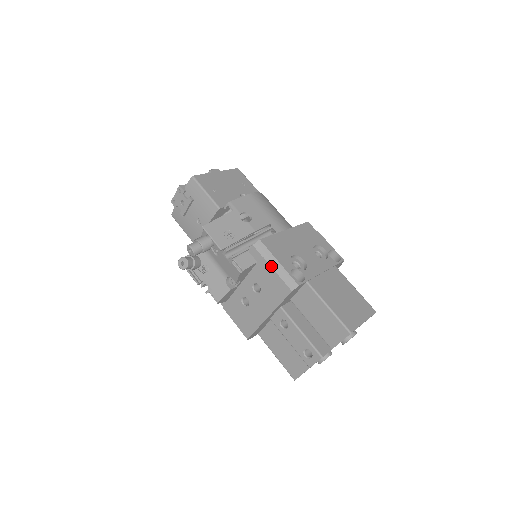
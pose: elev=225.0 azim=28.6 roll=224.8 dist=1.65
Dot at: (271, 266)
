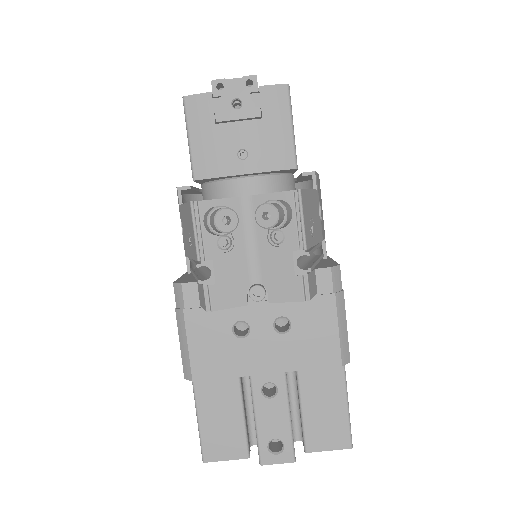
Dot at: (338, 314)
